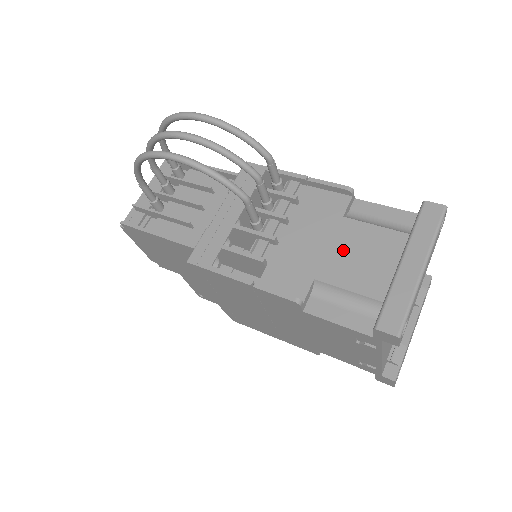
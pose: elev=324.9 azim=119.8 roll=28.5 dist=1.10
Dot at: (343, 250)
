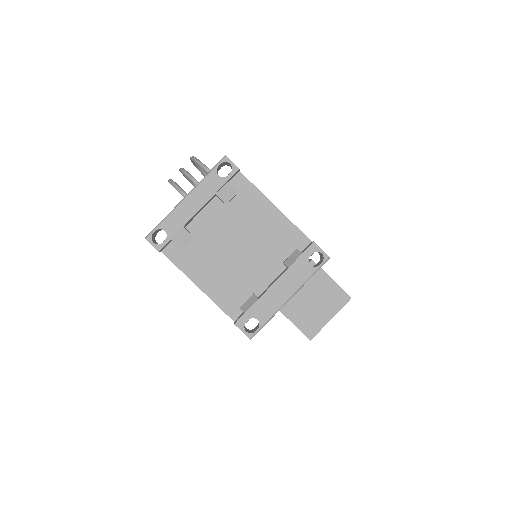
Dot at: occluded
